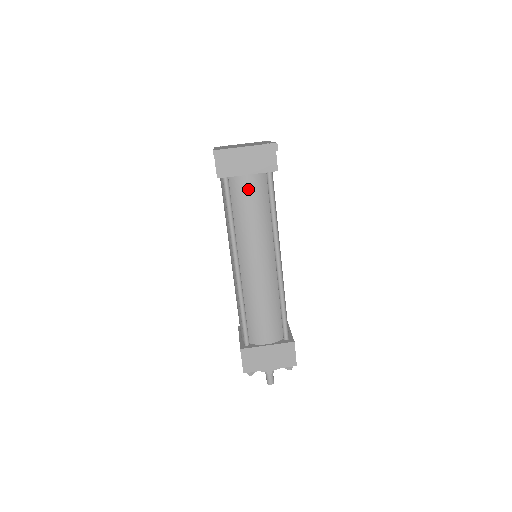
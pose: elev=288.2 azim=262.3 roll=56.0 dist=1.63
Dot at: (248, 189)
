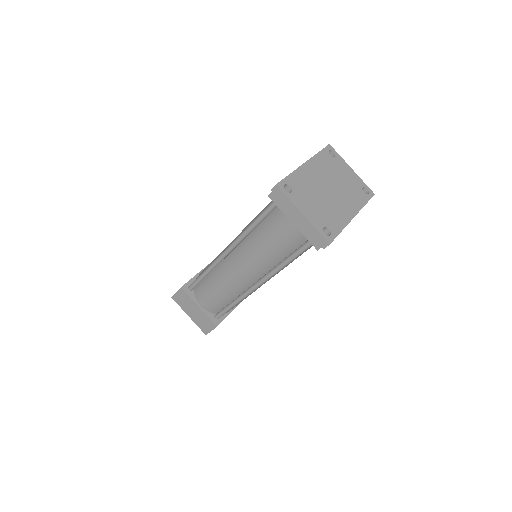
Dot at: (284, 229)
